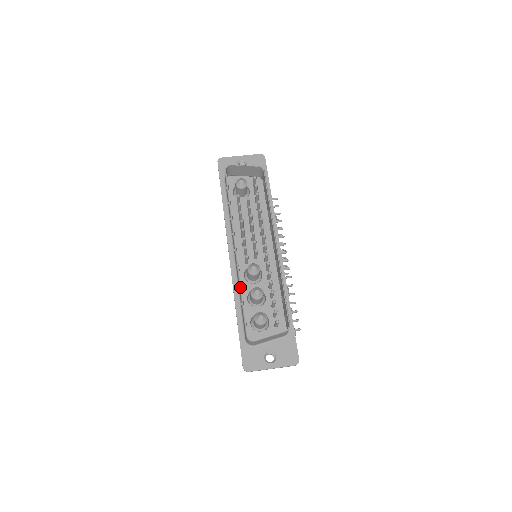
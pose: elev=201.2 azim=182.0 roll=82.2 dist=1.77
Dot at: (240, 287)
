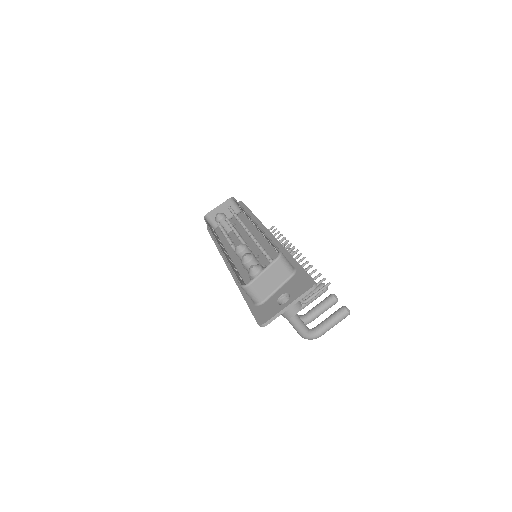
Dot at: (228, 263)
